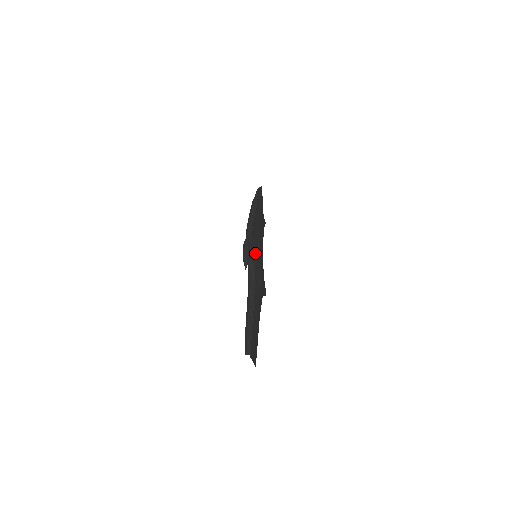
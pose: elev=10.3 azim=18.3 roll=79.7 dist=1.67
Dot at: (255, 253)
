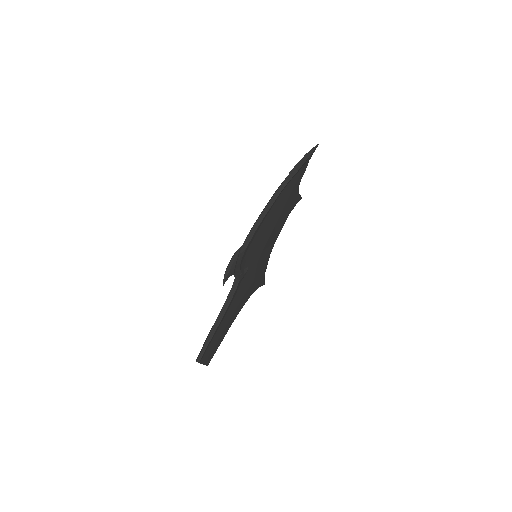
Dot at: (251, 258)
